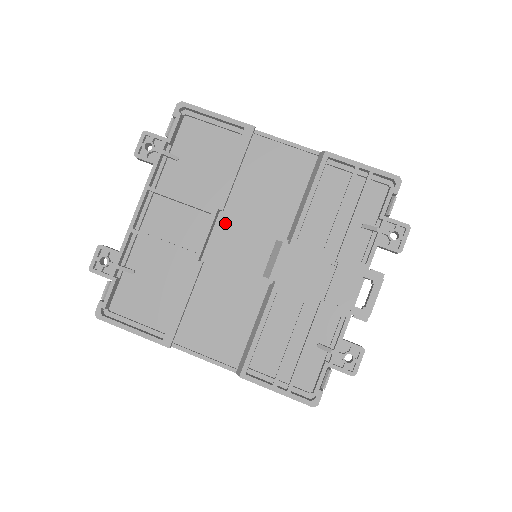
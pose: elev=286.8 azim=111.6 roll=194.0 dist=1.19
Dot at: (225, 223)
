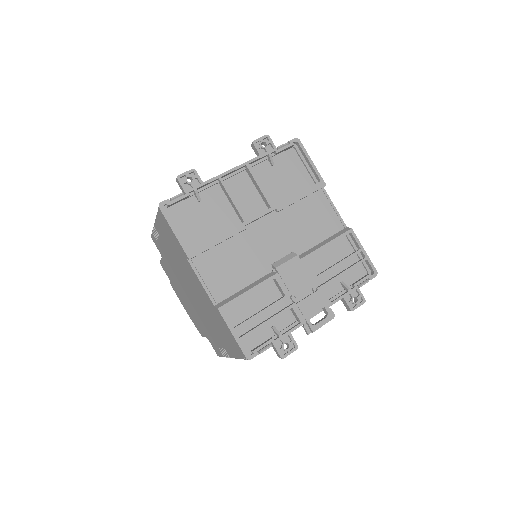
Dot at: (272, 219)
